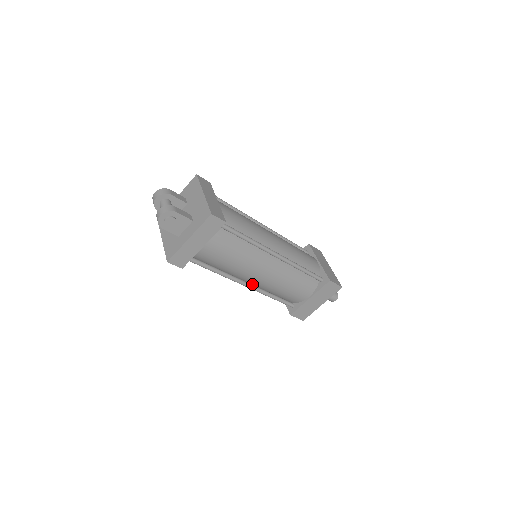
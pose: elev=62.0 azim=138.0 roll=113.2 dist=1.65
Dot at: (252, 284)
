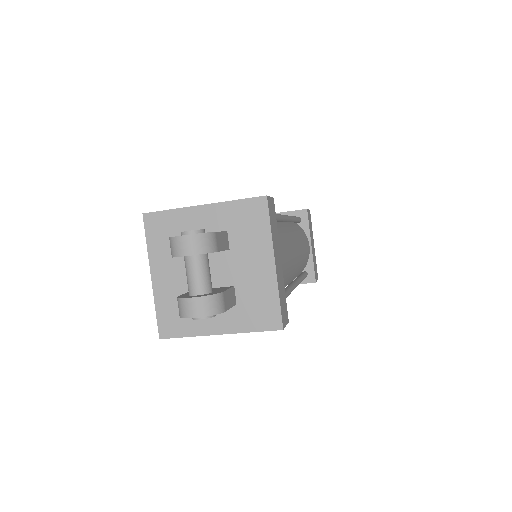
Dot at: occluded
